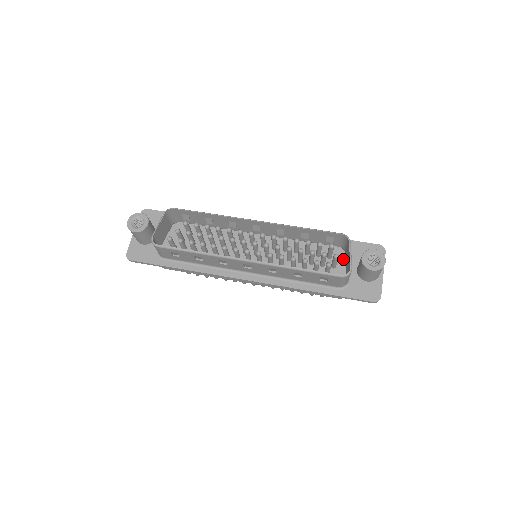
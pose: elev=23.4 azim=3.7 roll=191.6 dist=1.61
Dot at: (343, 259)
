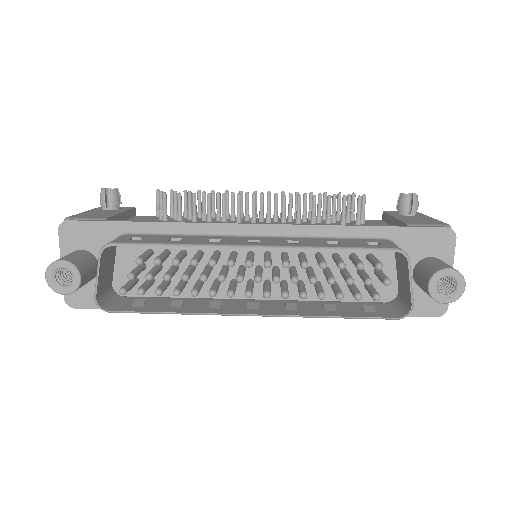
Dot at: (391, 258)
